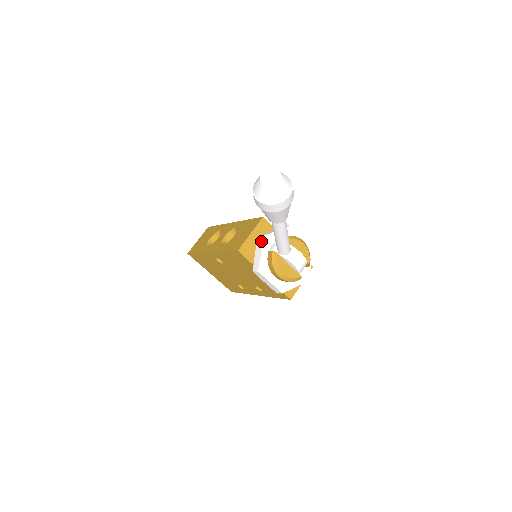
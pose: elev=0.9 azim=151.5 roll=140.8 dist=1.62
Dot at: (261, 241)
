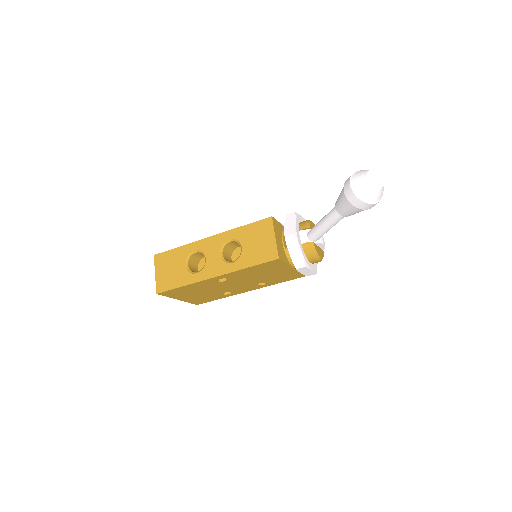
Dot at: (294, 239)
